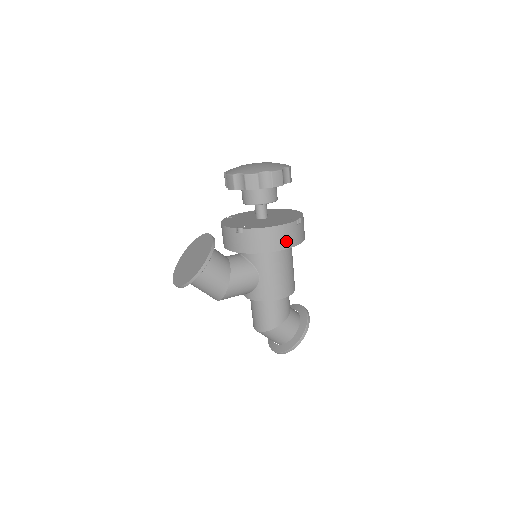
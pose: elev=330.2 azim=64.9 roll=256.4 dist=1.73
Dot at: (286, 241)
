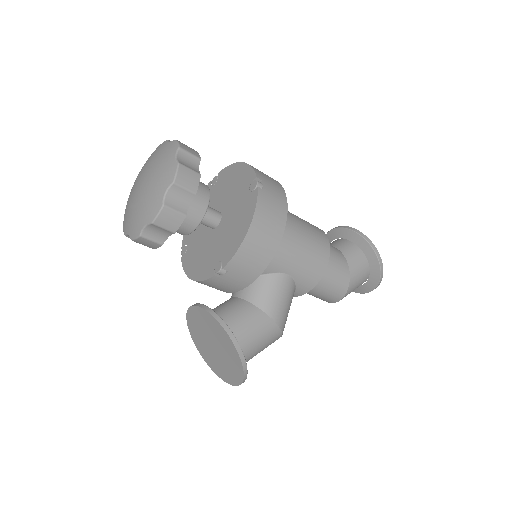
Dot at: (276, 221)
